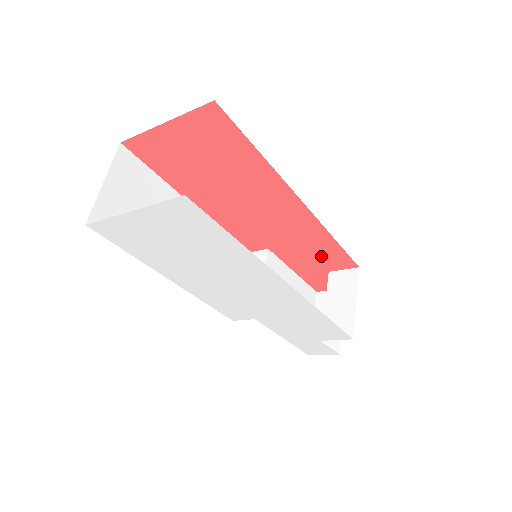
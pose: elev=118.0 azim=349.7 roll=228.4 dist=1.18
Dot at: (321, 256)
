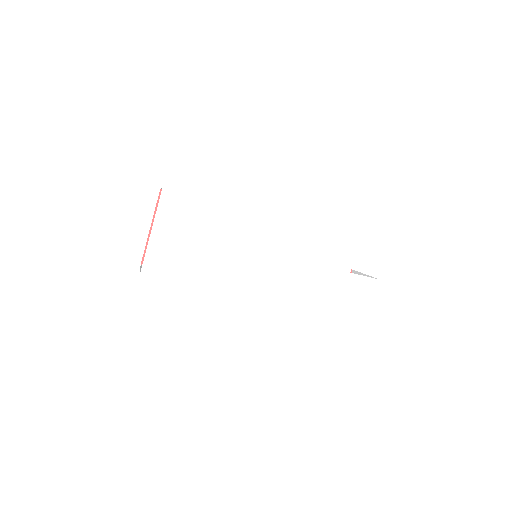
Dot at: occluded
